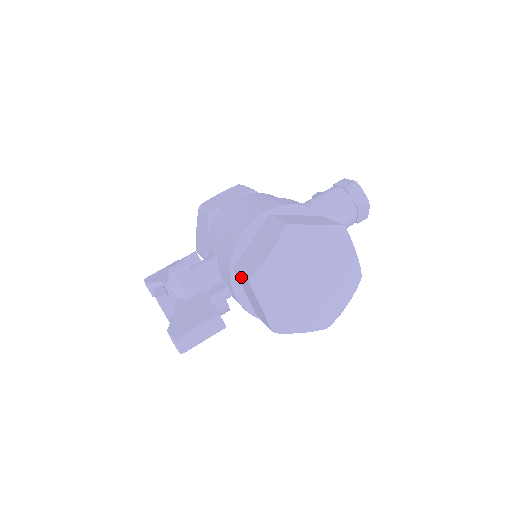
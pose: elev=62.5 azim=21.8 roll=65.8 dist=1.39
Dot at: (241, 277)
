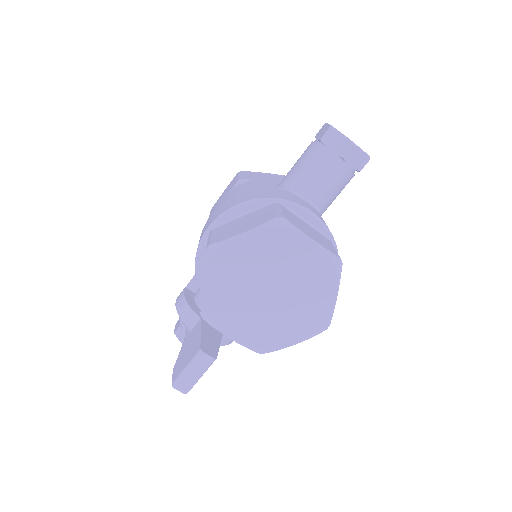
Dot at: occluded
